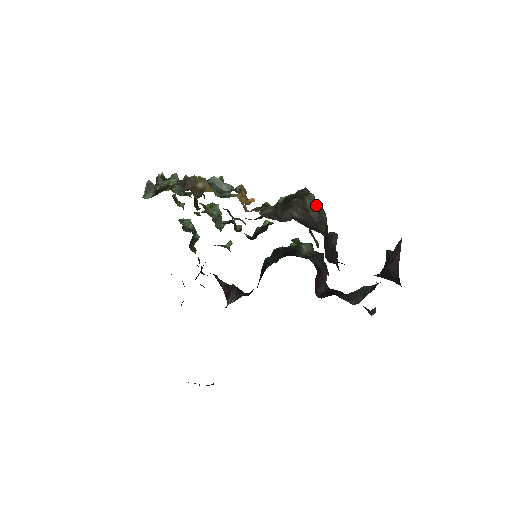
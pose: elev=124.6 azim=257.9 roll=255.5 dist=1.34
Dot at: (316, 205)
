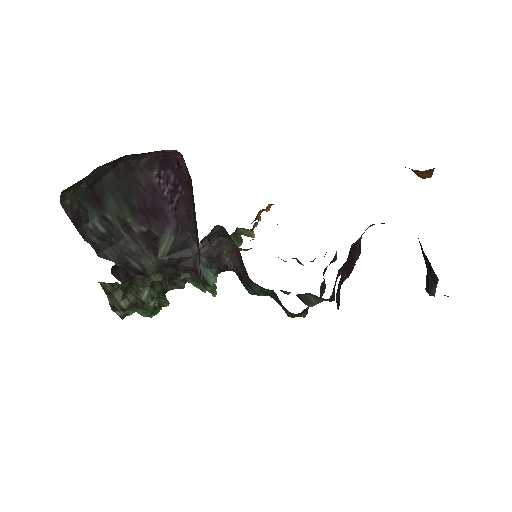
Dot at: occluded
